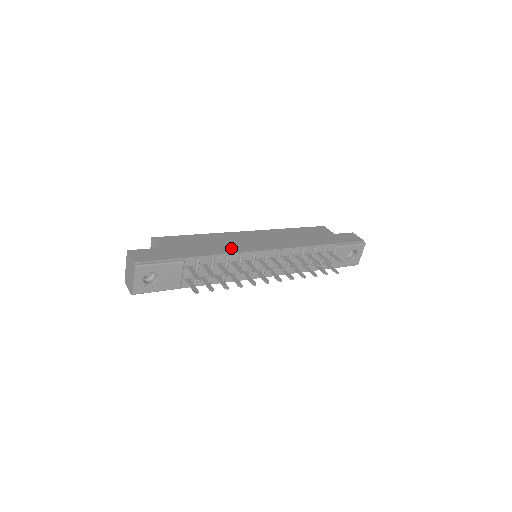
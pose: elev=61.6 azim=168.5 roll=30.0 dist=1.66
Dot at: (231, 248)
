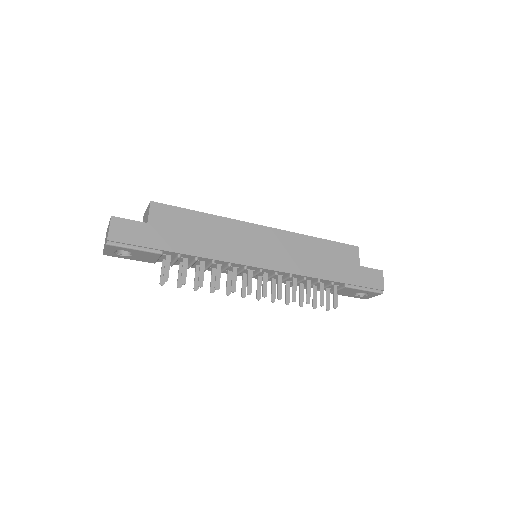
Dot at: (225, 251)
